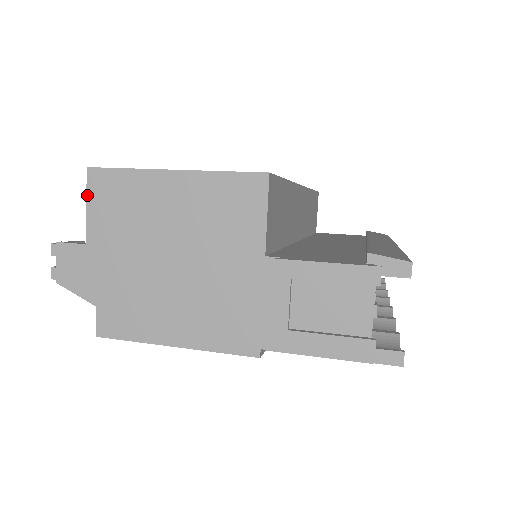
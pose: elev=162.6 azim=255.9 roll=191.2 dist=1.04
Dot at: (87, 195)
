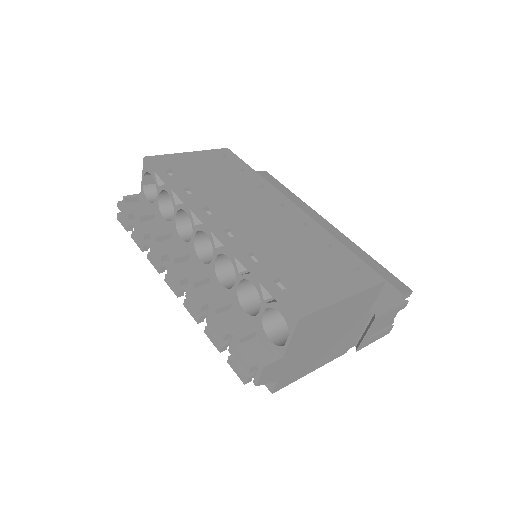
Dot at: (294, 333)
